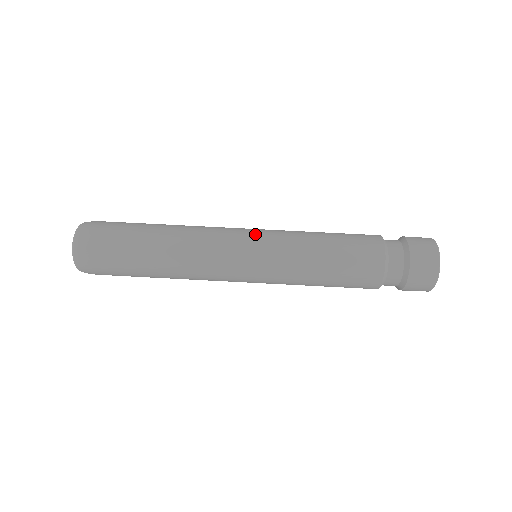
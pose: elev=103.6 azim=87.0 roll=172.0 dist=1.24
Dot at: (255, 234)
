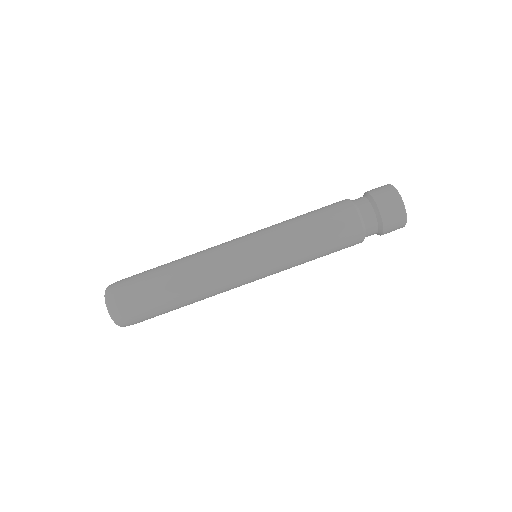
Dot at: (249, 242)
